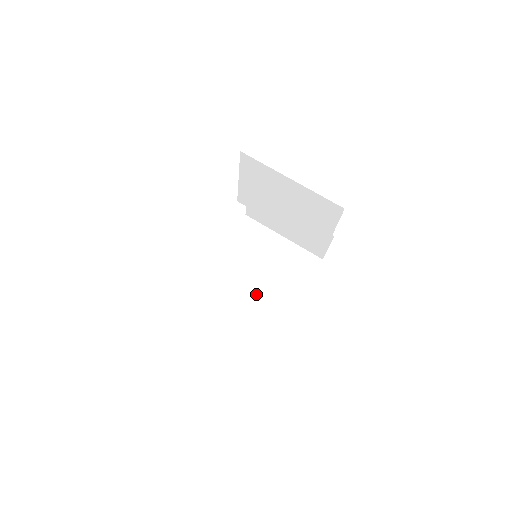
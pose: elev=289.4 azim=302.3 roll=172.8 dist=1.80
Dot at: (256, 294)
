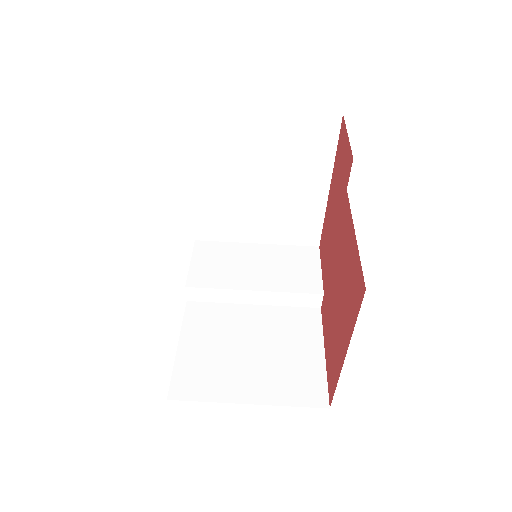
Dot at: (273, 206)
